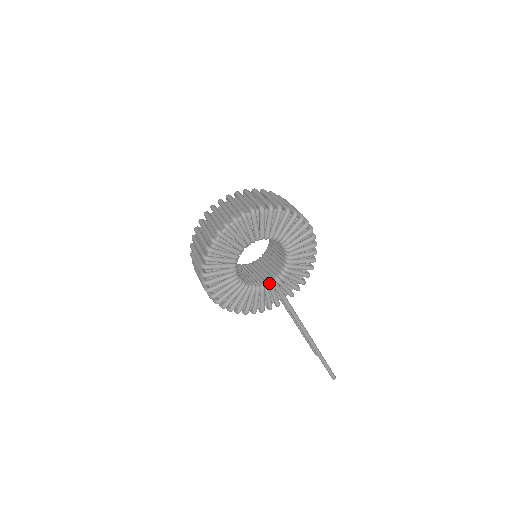
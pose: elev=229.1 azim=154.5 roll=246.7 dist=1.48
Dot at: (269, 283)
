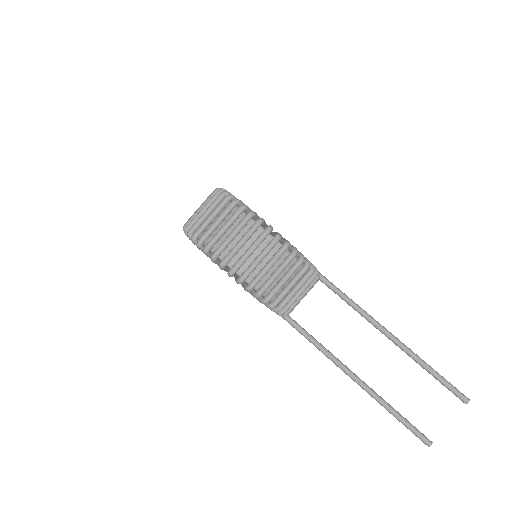
Dot at: occluded
